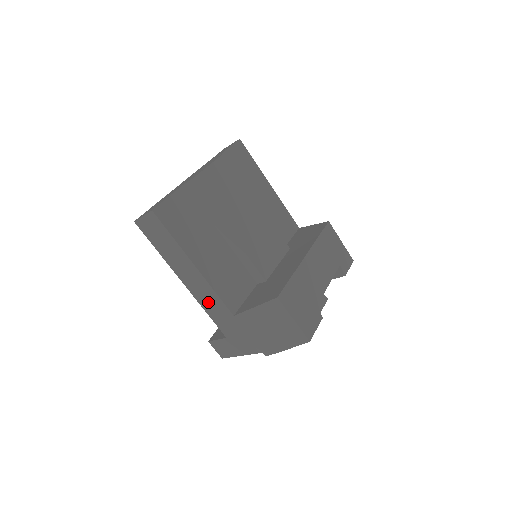
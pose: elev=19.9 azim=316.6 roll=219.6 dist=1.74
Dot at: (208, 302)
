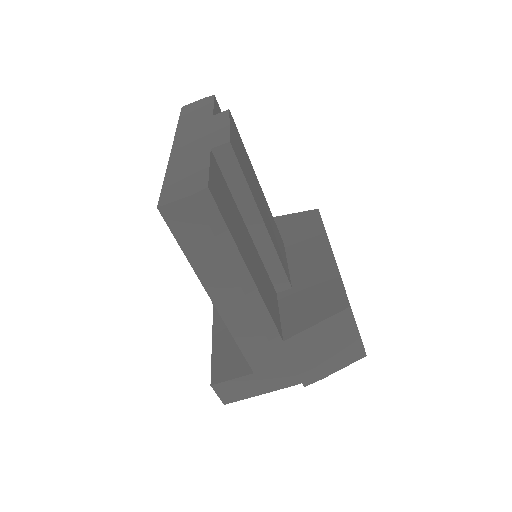
Dot at: (249, 328)
